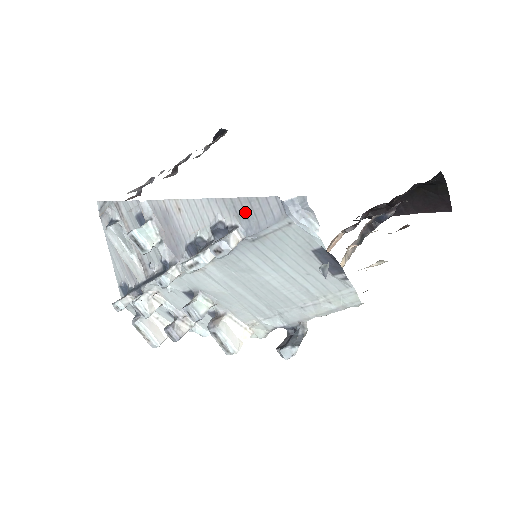
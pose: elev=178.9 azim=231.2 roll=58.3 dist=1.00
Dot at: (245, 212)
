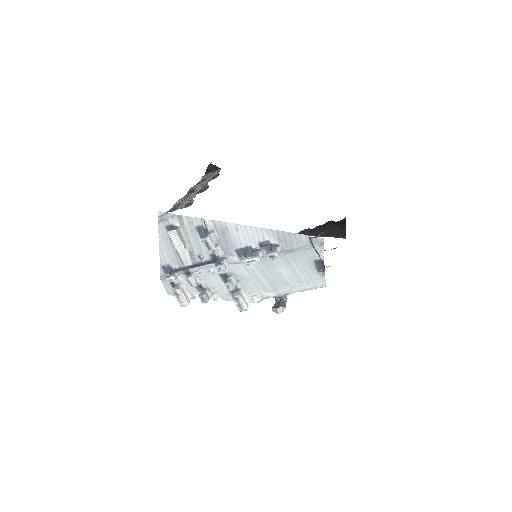
Dot at: (285, 239)
